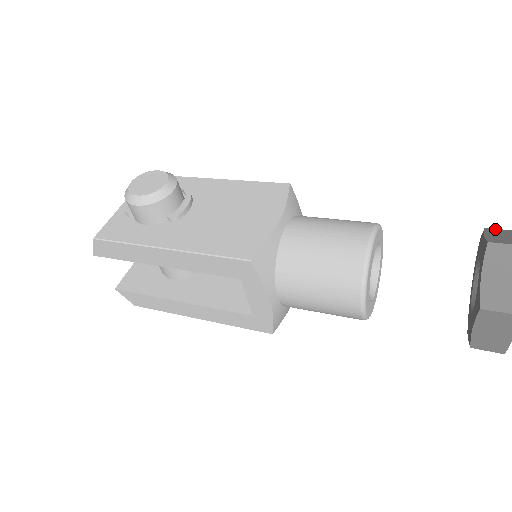
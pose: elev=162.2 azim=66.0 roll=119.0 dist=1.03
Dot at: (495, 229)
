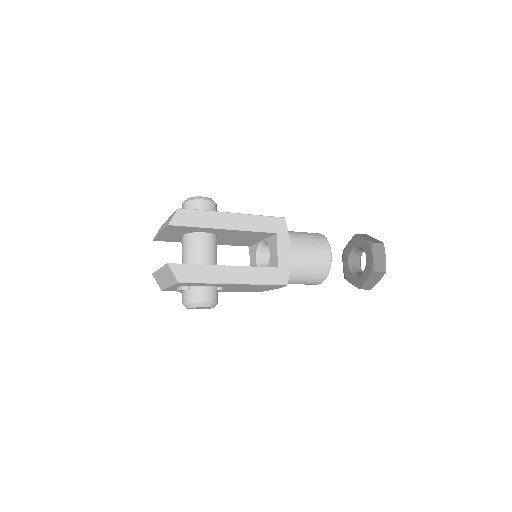
Dot at: occluded
